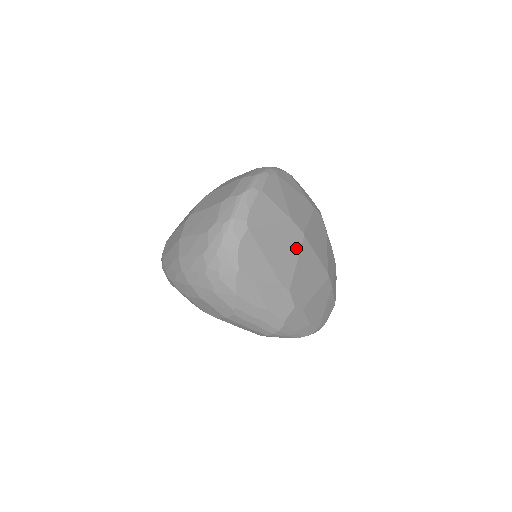
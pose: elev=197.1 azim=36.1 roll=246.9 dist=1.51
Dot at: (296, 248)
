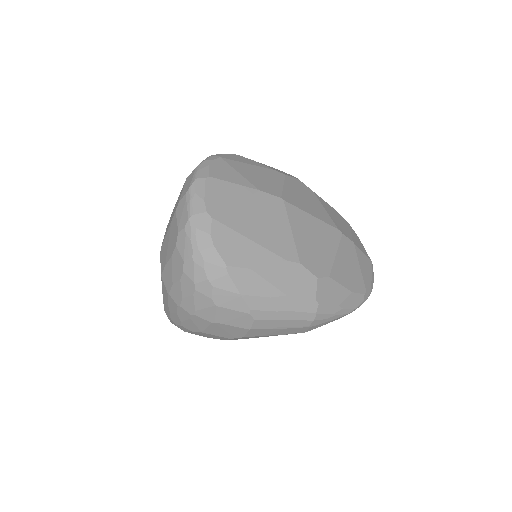
Dot at: (281, 216)
